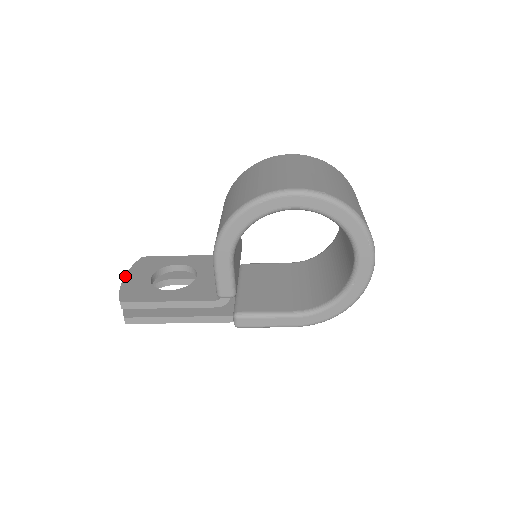
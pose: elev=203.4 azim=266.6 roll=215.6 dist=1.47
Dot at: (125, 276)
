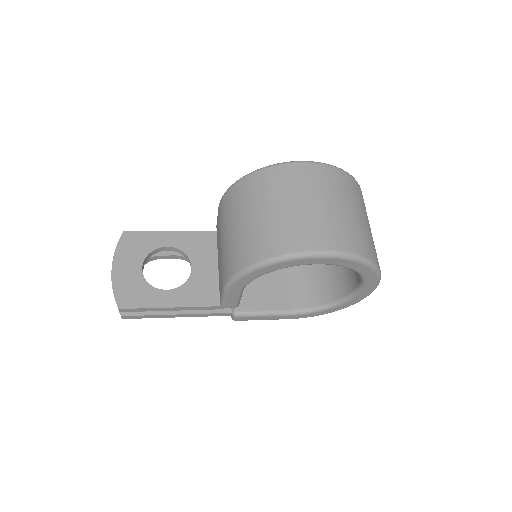
Dot at: (113, 266)
